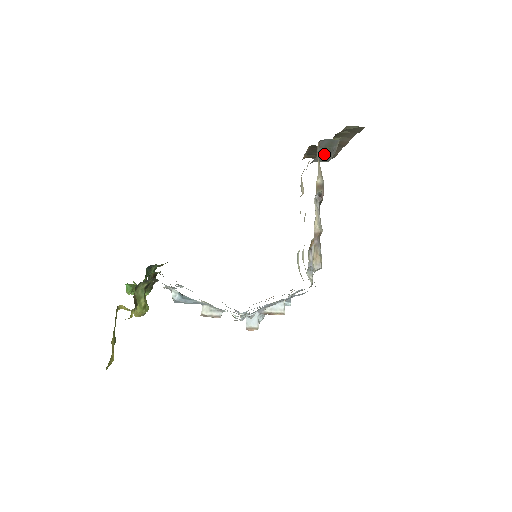
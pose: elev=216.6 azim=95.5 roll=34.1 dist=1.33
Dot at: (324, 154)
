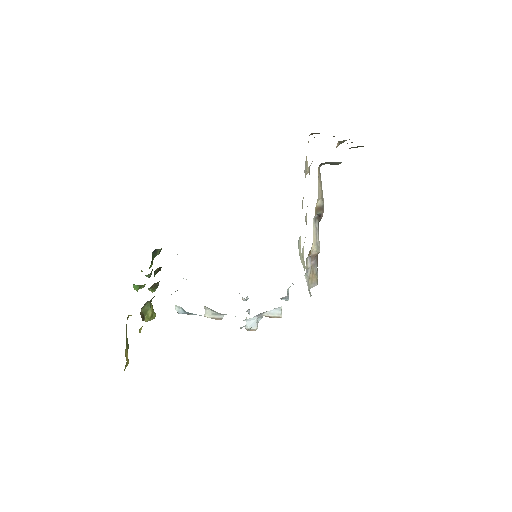
Dot at: occluded
